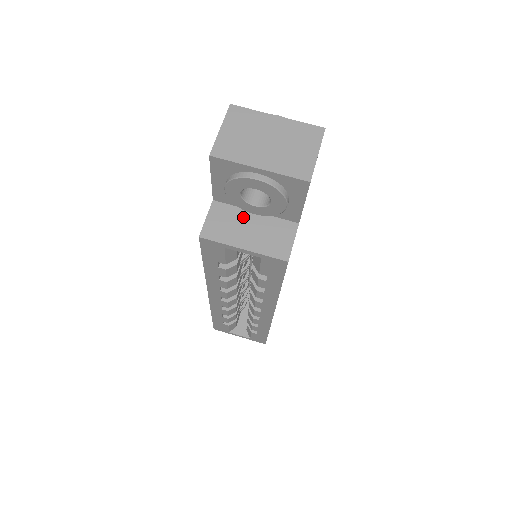
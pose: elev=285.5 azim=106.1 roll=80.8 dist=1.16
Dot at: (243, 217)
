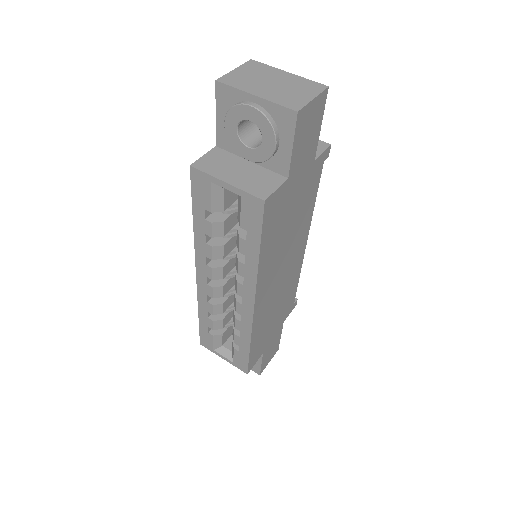
Dot at: (237, 162)
